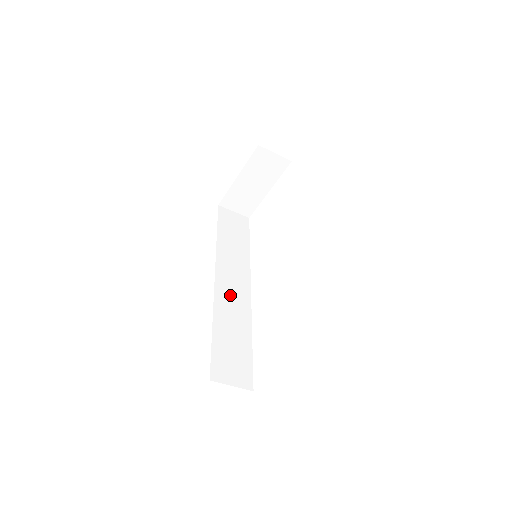
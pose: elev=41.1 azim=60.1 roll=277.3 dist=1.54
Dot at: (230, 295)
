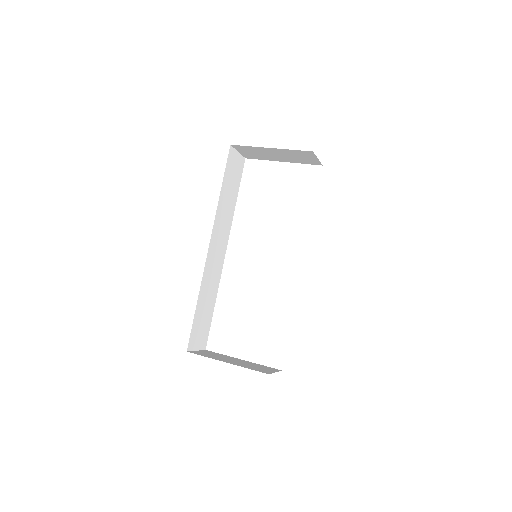
Dot at: (213, 263)
